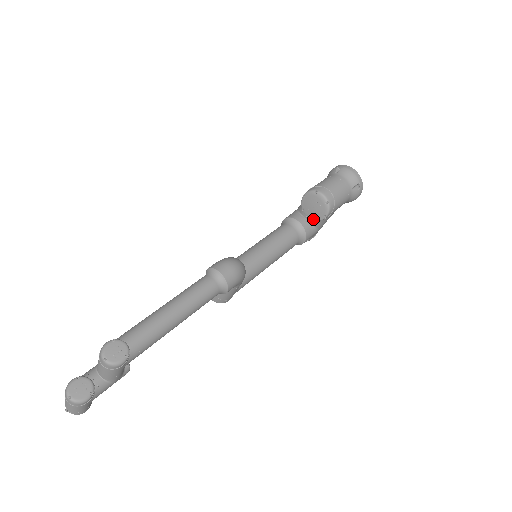
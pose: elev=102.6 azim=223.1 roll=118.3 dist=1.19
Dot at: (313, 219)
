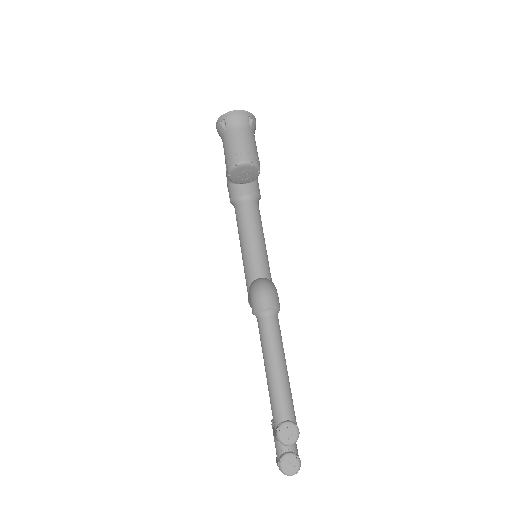
Dot at: (251, 180)
